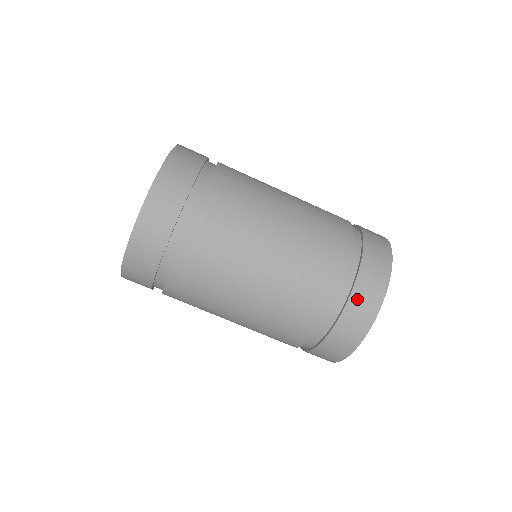
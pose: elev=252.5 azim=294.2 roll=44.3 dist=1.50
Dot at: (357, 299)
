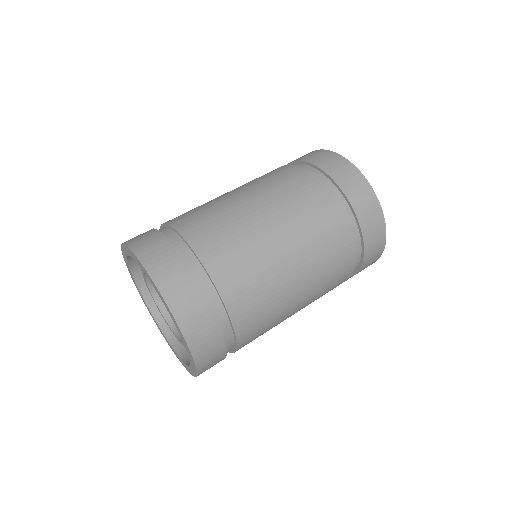
Dot at: occluded
